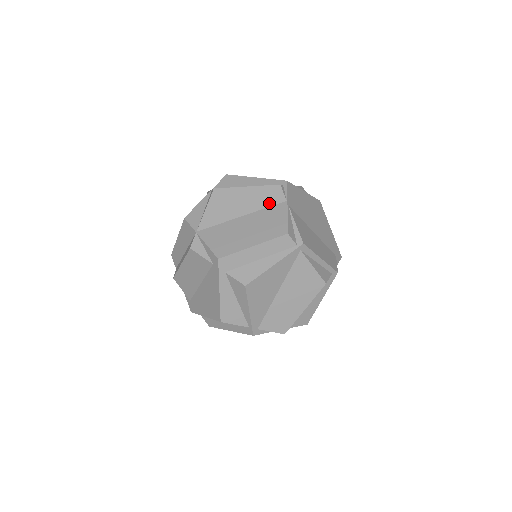
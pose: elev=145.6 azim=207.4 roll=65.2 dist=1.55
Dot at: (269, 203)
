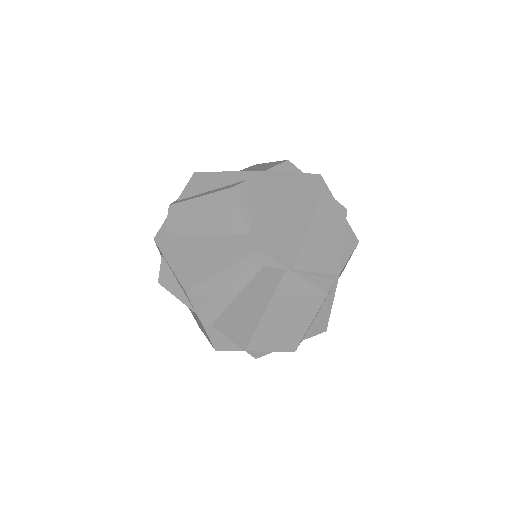
Dot at: (274, 286)
